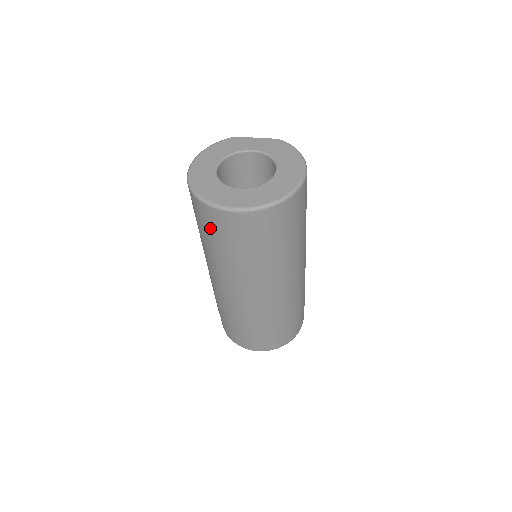
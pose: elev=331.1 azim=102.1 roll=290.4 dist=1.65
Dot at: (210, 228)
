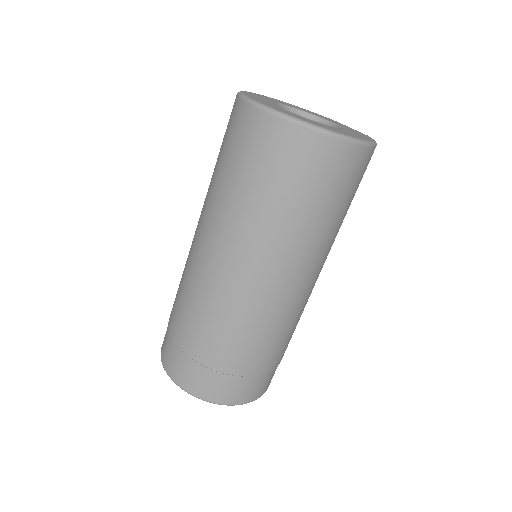
Dot at: (225, 134)
